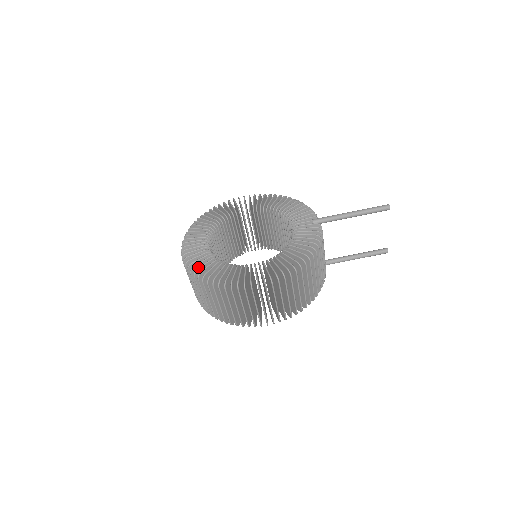
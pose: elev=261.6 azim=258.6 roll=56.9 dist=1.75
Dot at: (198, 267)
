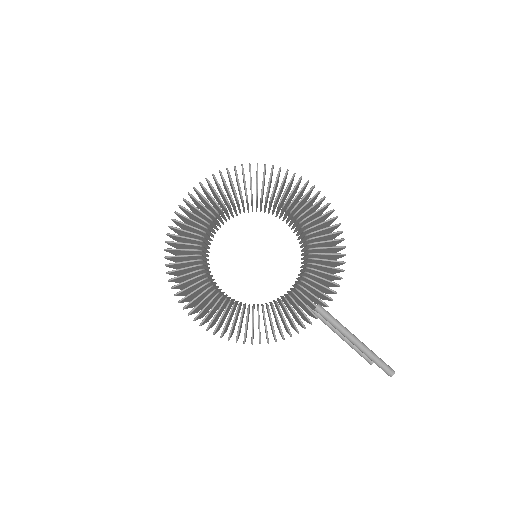
Dot at: (177, 236)
